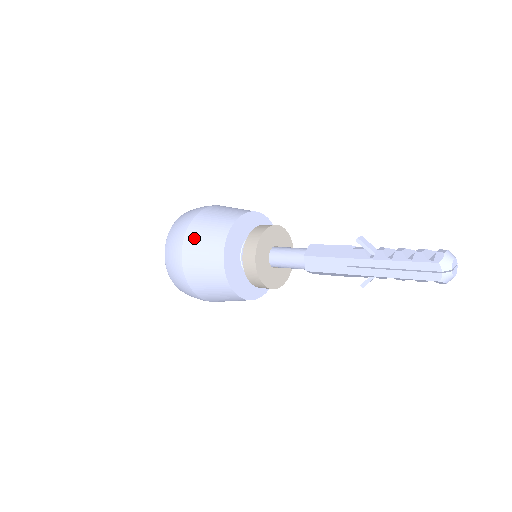
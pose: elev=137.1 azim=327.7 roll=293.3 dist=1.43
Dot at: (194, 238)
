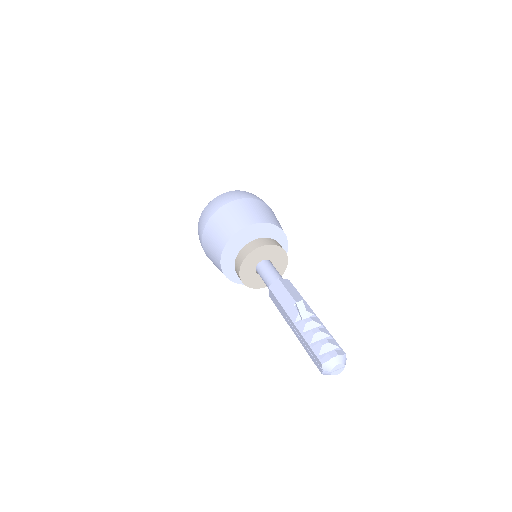
Dot at: (210, 229)
